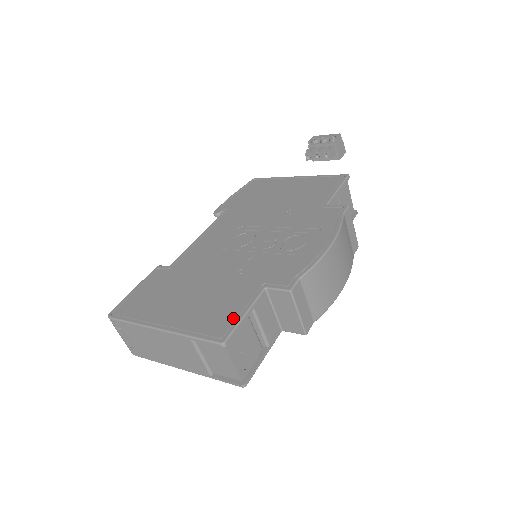
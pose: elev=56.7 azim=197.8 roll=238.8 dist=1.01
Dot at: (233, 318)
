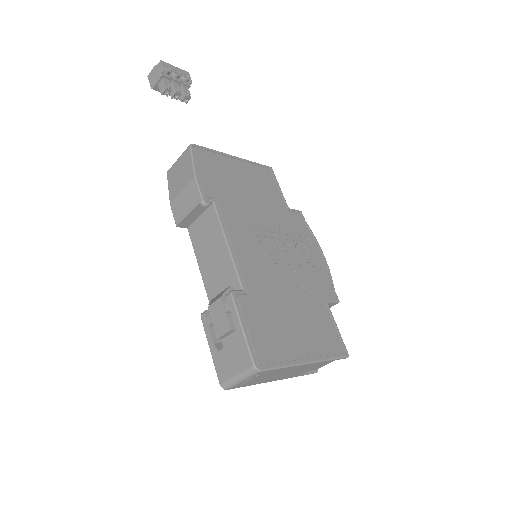
Dot at: (337, 334)
